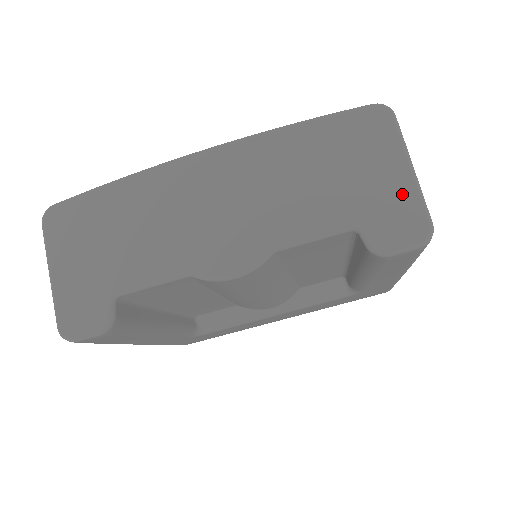
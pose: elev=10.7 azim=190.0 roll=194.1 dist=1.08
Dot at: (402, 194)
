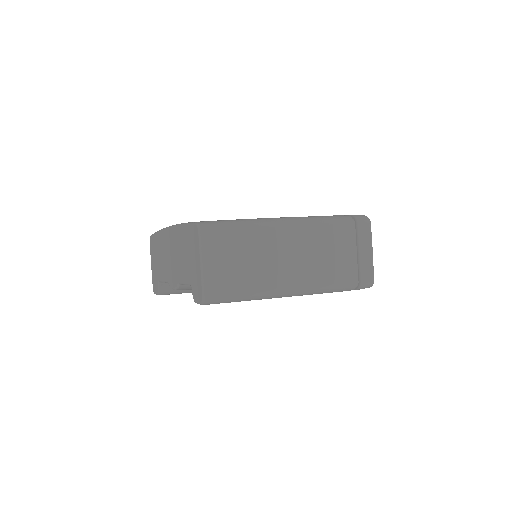
Dot at: (198, 276)
